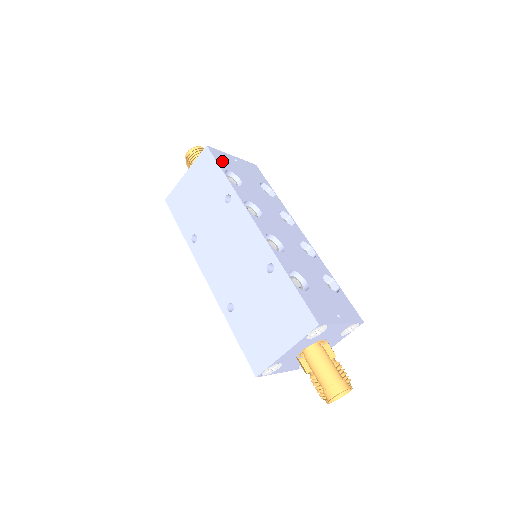
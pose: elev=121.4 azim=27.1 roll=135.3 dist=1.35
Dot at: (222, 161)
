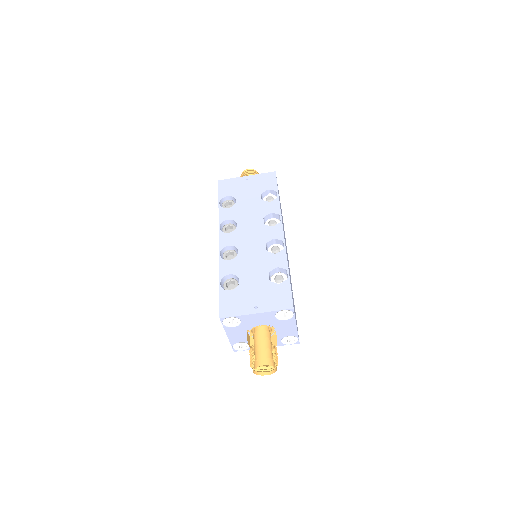
Dot at: (226, 189)
